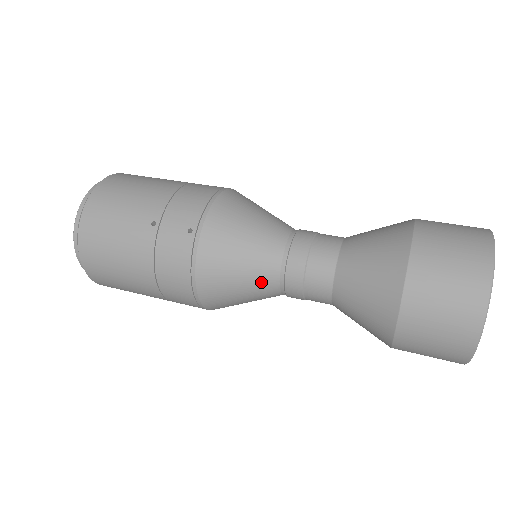
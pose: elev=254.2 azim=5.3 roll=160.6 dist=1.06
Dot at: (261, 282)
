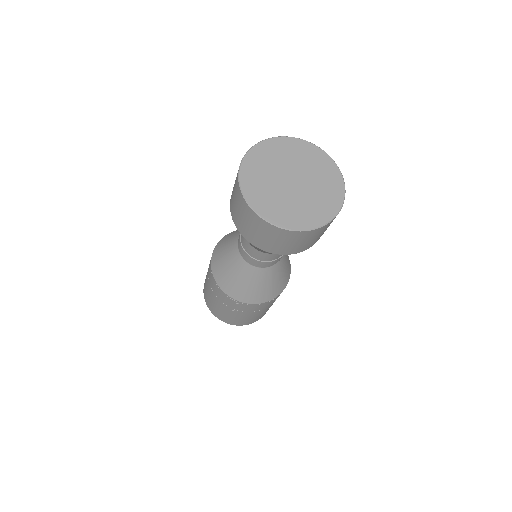
Dot at: (232, 248)
